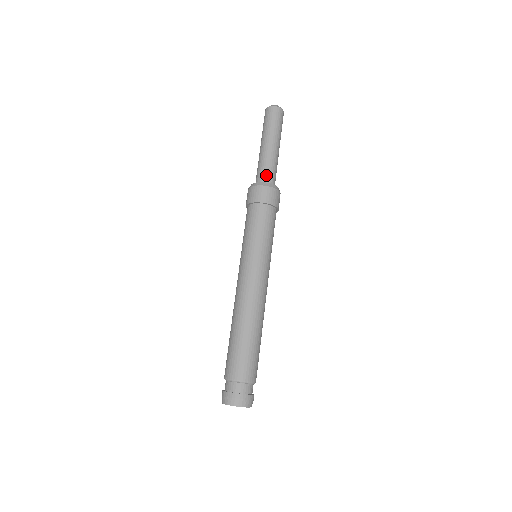
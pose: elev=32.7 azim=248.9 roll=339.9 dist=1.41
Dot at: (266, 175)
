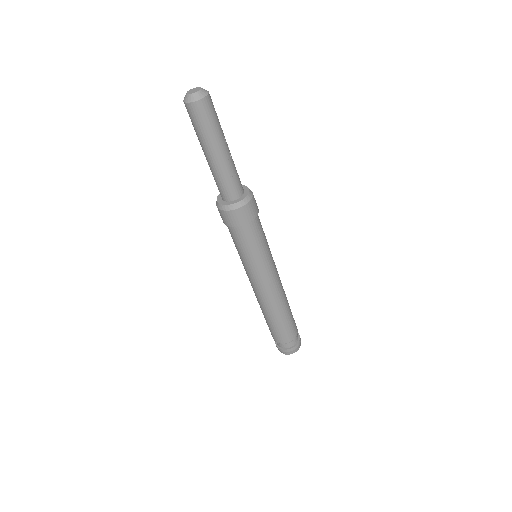
Dot at: (221, 192)
